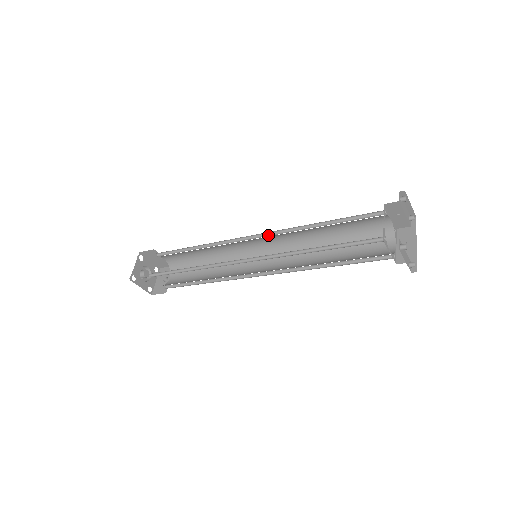
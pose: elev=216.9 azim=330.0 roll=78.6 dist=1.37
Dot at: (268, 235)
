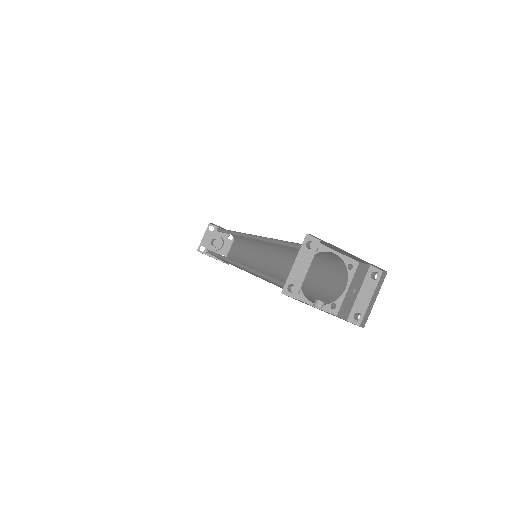
Dot at: occluded
